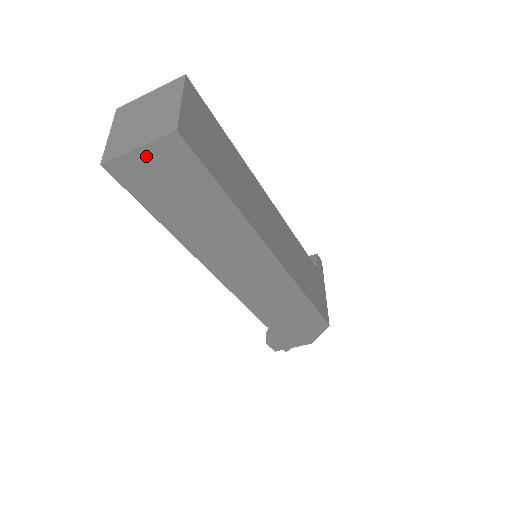
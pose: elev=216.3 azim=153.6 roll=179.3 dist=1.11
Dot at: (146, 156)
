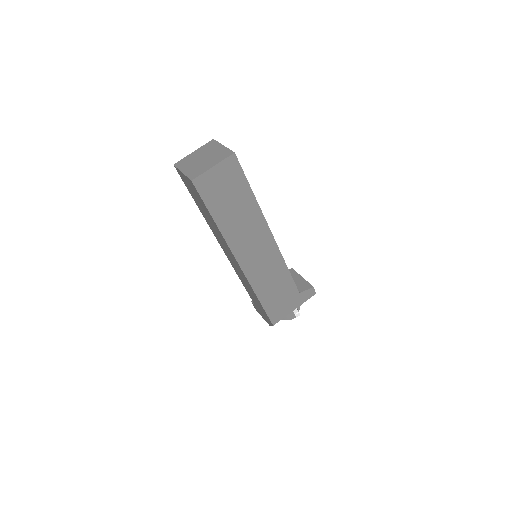
Dot at: (185, 178)
